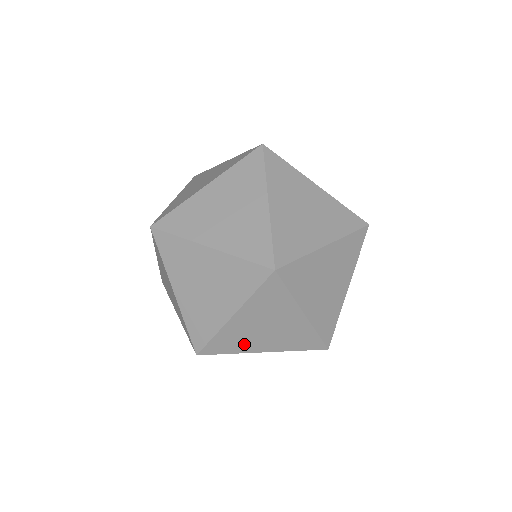
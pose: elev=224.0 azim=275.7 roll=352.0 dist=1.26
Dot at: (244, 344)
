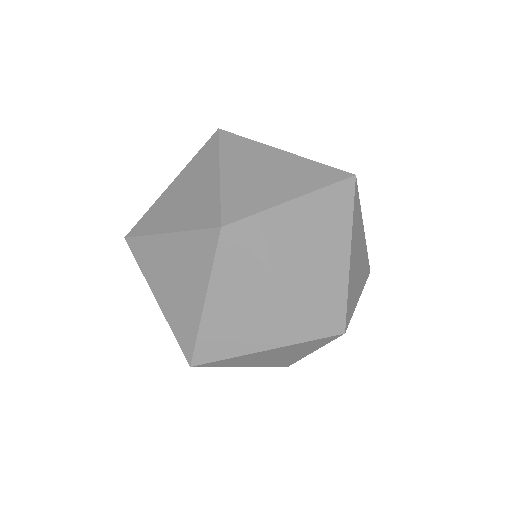
Dot at: (277, 251)
